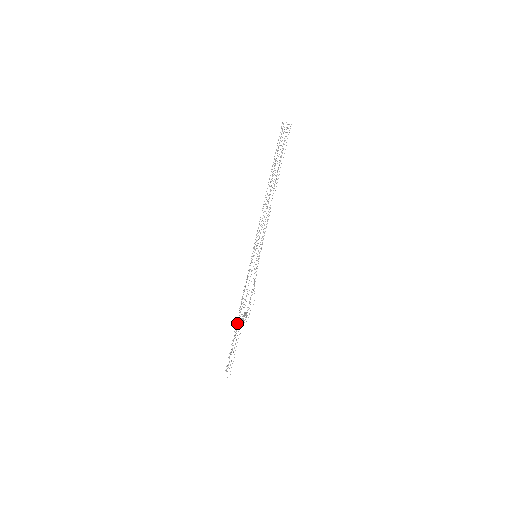
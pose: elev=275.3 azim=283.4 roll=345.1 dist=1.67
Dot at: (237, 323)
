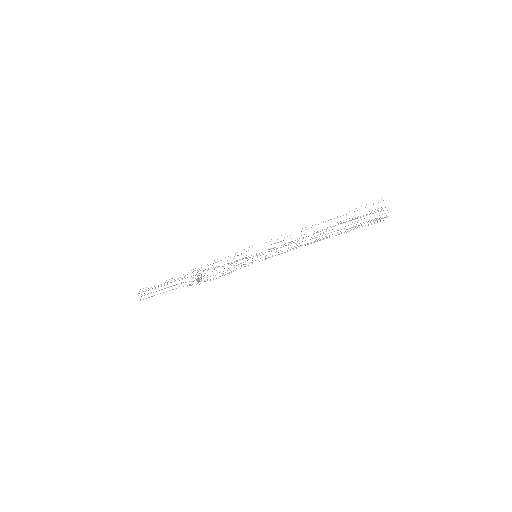
Dot at: occluded
